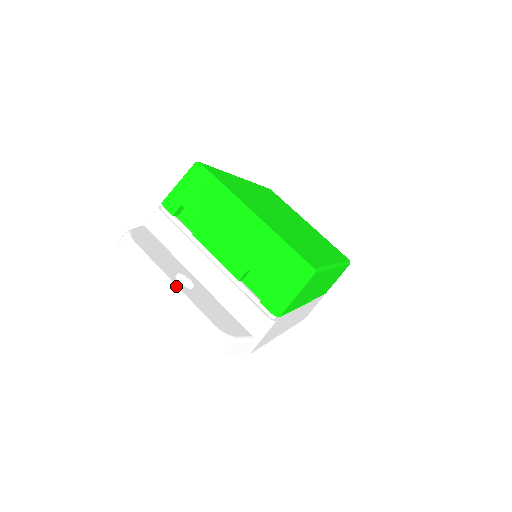
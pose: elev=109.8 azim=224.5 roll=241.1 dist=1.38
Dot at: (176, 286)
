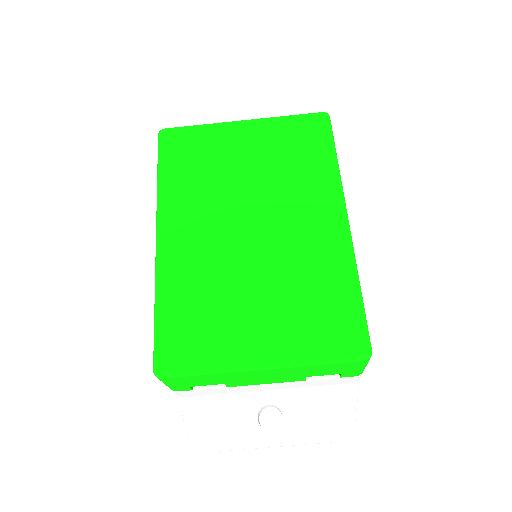
Dot at: (277, 443)
